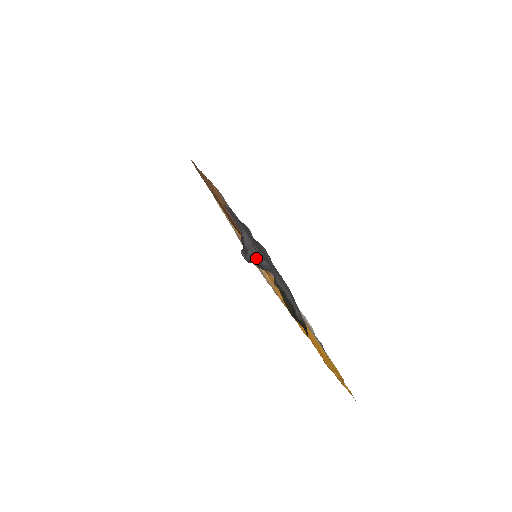
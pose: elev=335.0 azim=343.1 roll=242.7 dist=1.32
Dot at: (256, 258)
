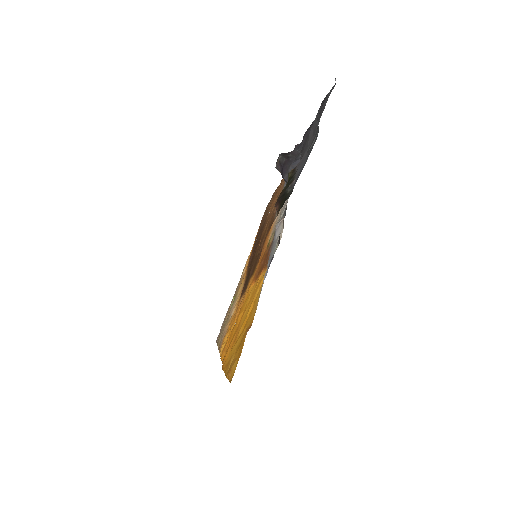
Dot at: (291, 159)
